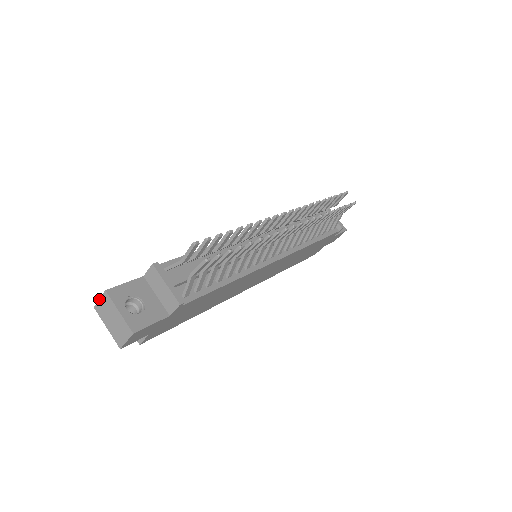
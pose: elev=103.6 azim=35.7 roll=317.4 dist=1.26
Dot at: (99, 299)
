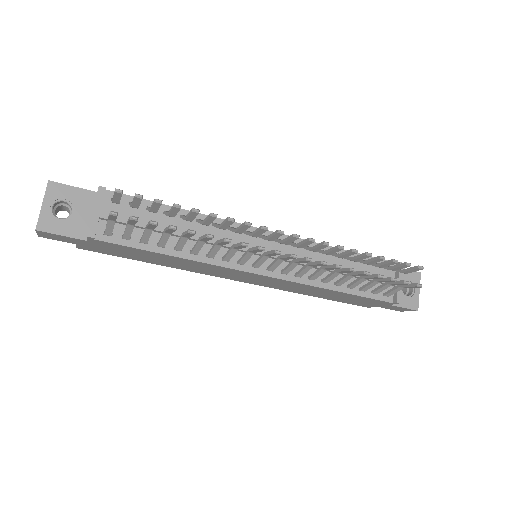
Dot at: occluded
